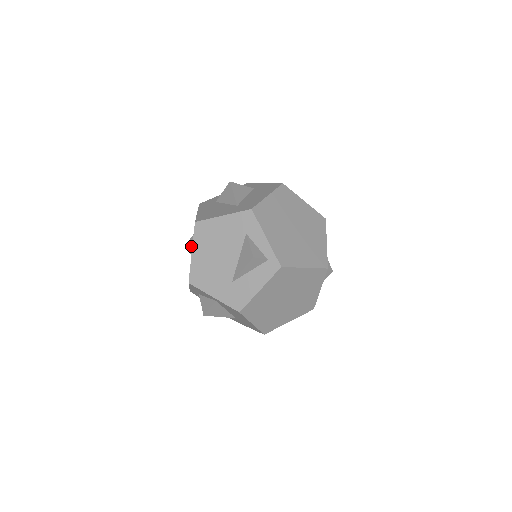
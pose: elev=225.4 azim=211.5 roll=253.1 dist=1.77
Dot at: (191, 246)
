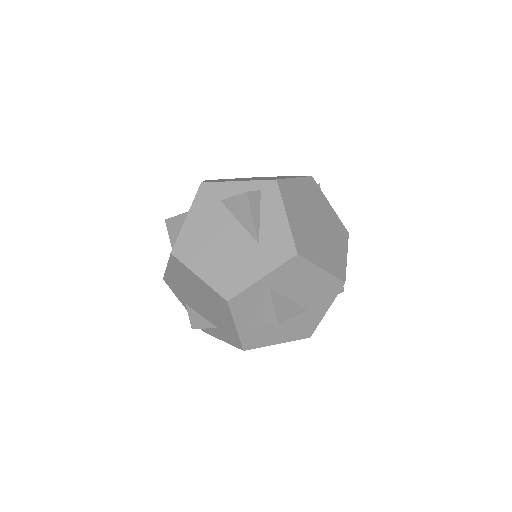
Dot at: (197, 323)
